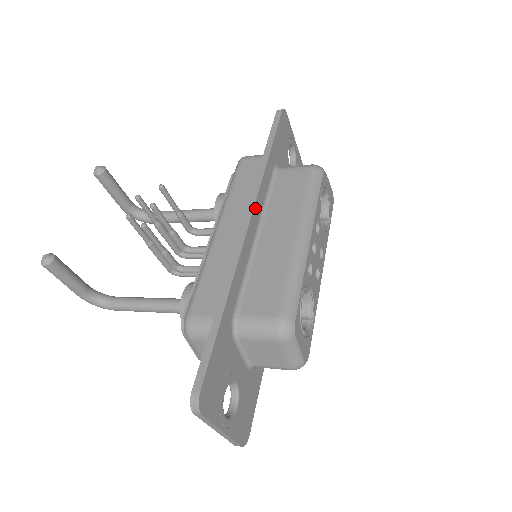
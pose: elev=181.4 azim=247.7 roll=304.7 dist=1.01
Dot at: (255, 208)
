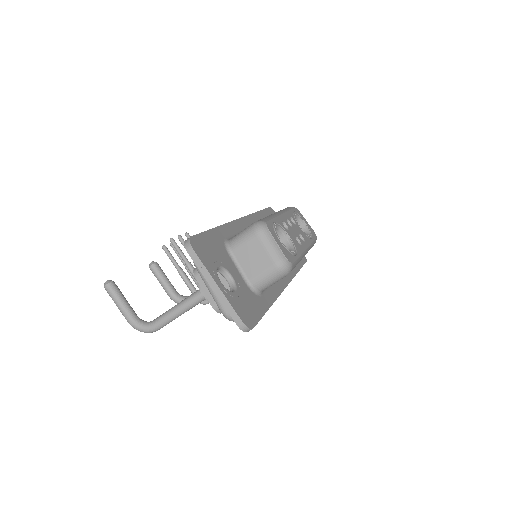
Dot at: (246, 218)
